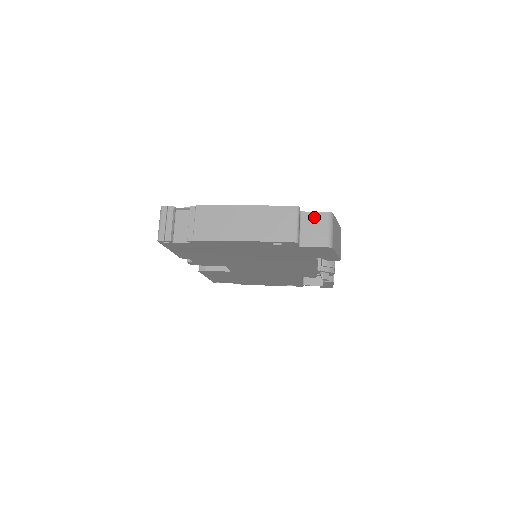
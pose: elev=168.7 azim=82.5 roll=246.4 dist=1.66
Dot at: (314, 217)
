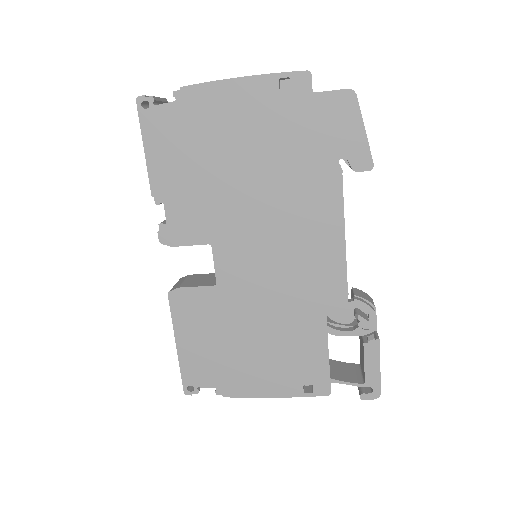
Dot at: occluded
